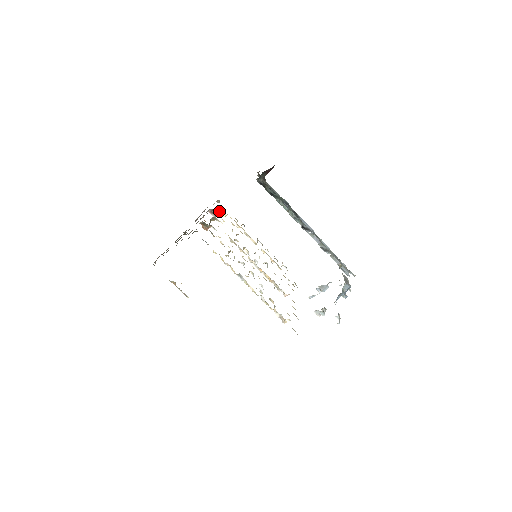
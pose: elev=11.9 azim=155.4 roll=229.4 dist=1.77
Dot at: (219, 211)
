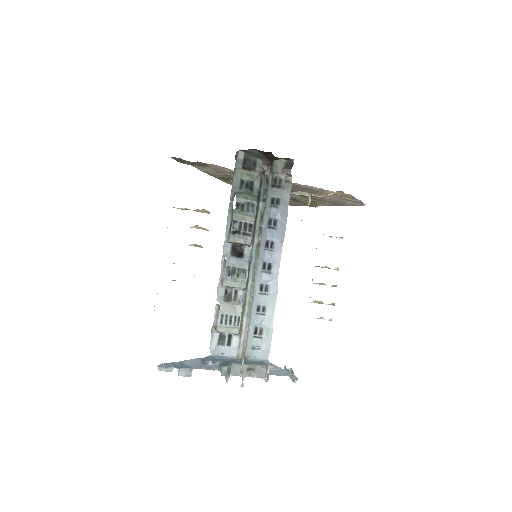
Dot at: (310, 195)
